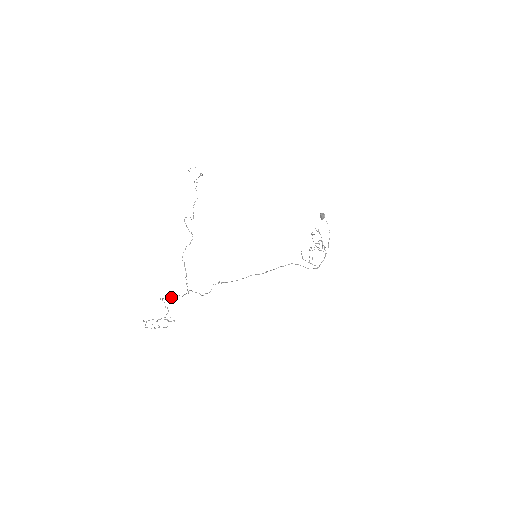
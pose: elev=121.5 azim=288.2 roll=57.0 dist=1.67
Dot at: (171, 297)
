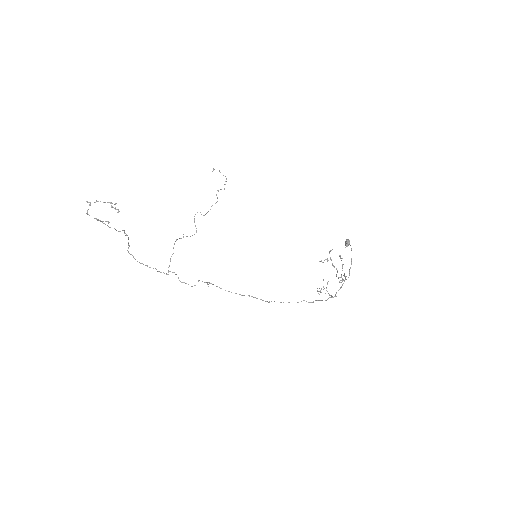
Dot at: occluded
